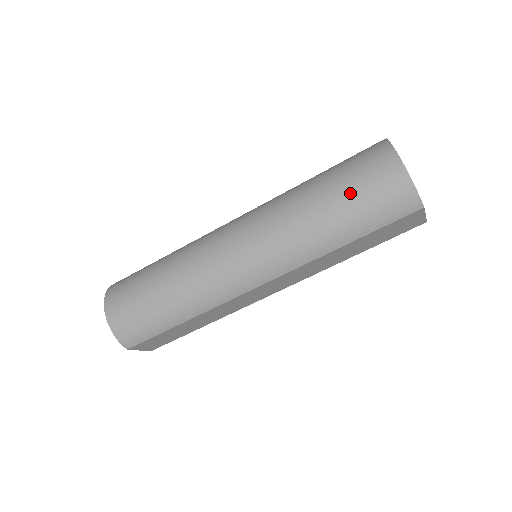
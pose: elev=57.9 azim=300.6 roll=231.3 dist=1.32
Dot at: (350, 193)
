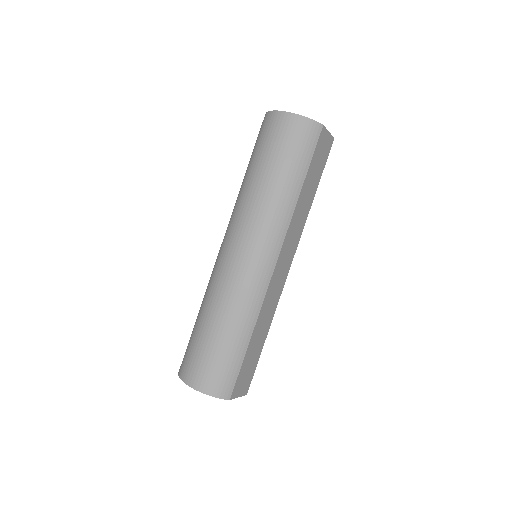
Dot at: (275, 155)
